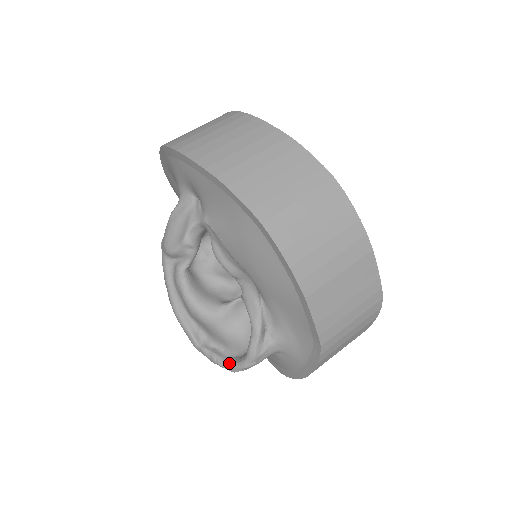
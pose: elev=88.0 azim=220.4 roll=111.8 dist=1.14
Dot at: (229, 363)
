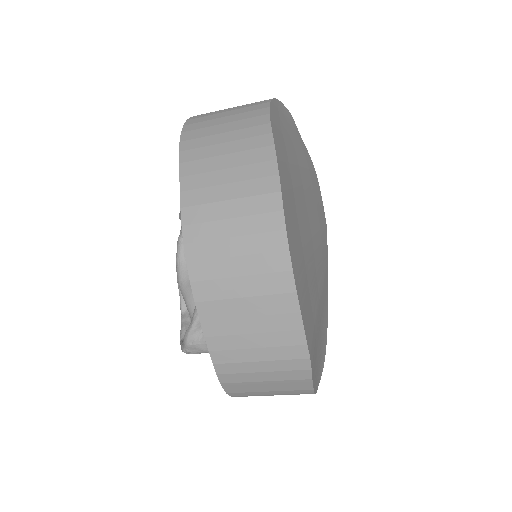
Dot at: occluded
